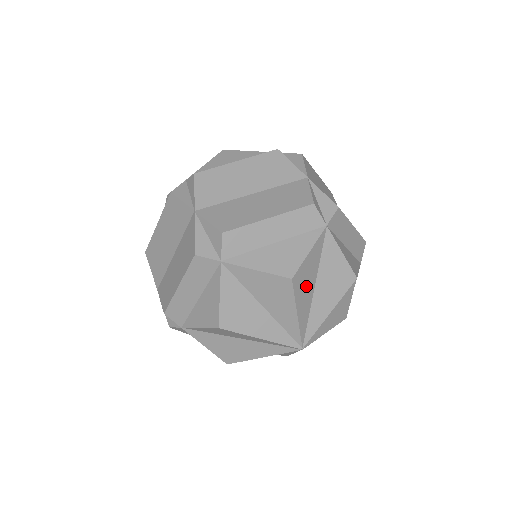
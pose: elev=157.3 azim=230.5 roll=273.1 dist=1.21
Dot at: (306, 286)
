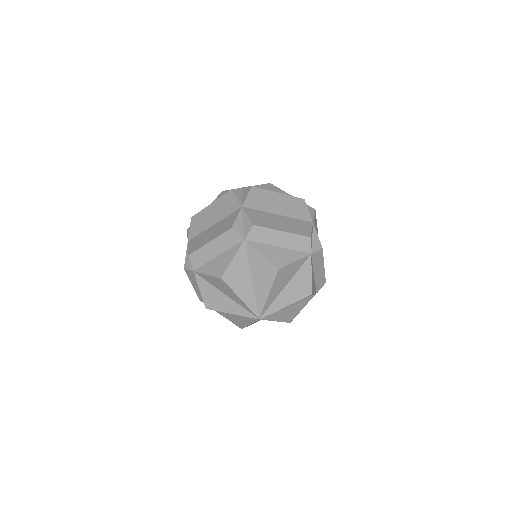
Dot at: (241, 280)
